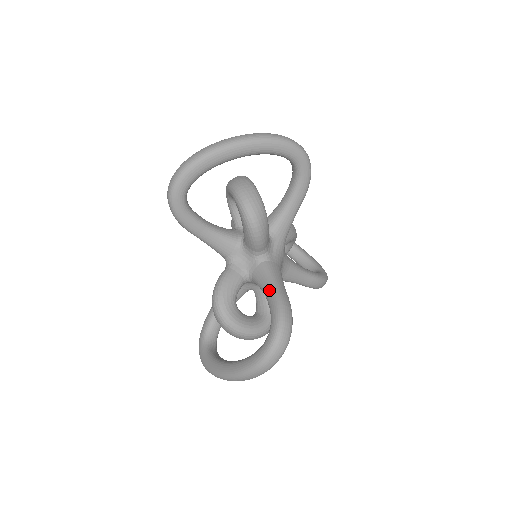
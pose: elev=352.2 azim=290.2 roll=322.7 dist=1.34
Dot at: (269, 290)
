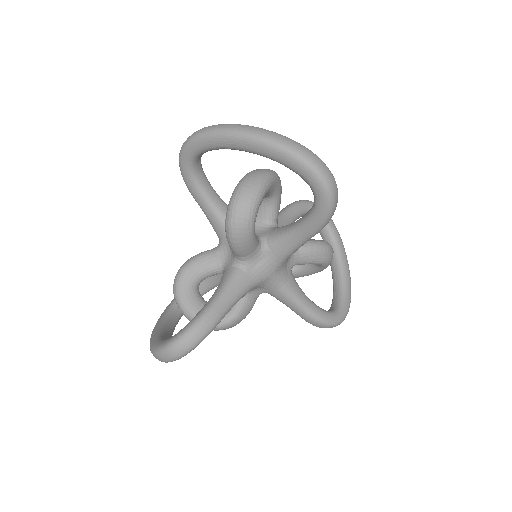
Dot at: (212, 297)
